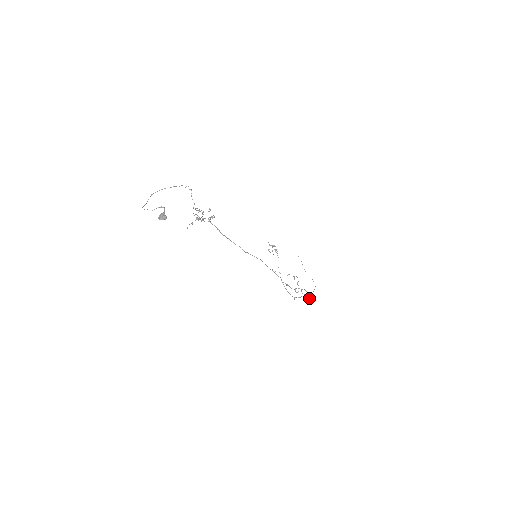
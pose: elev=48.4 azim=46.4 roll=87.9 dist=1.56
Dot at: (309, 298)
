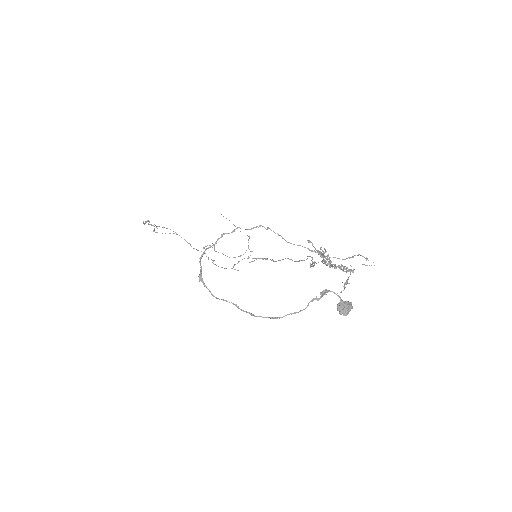
Dot at: (256, 259)
